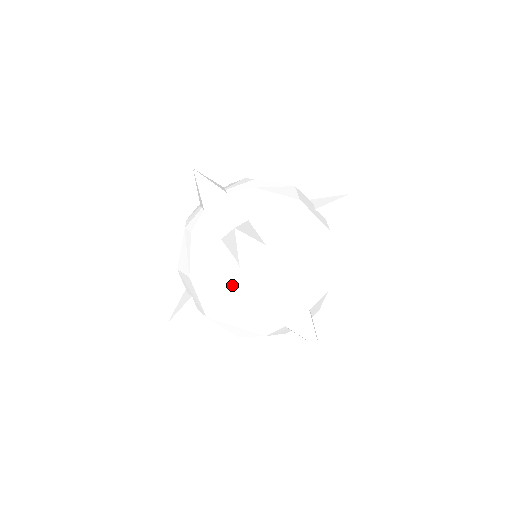
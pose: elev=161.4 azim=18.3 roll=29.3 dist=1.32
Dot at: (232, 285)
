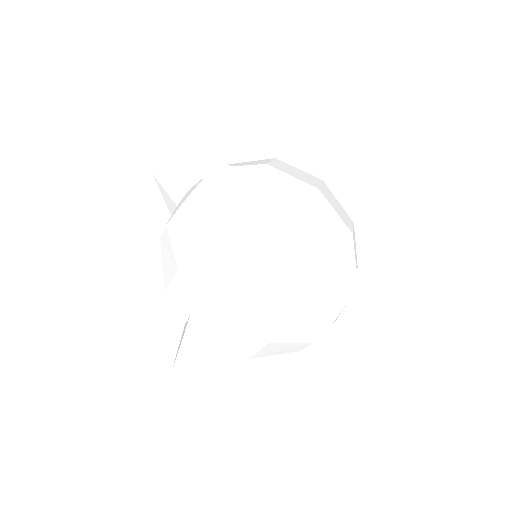
Dot at: (230, 239)
